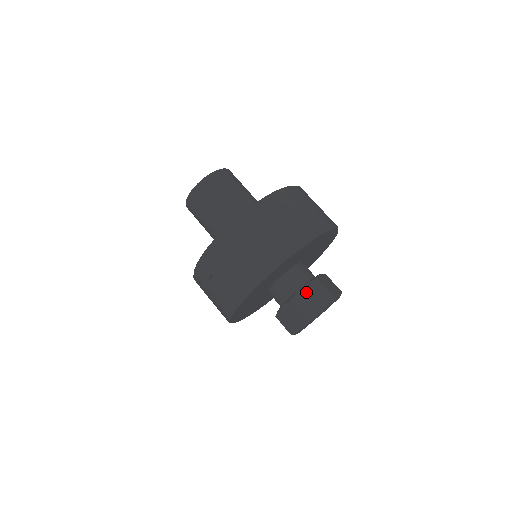
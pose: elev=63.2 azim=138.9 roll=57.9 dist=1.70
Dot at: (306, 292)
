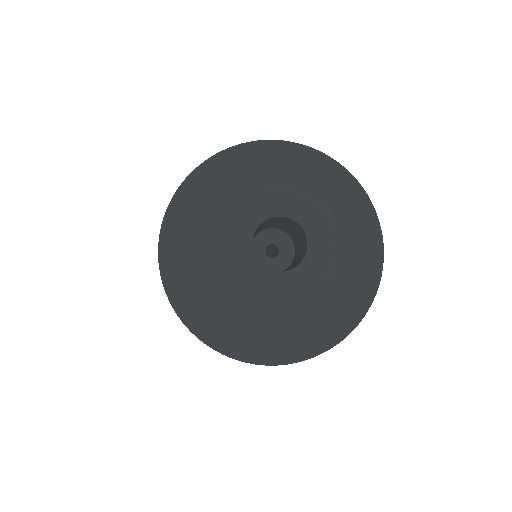
Dot at: occluded
